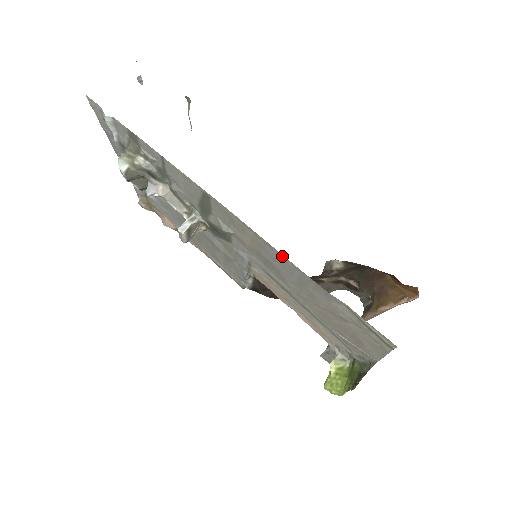
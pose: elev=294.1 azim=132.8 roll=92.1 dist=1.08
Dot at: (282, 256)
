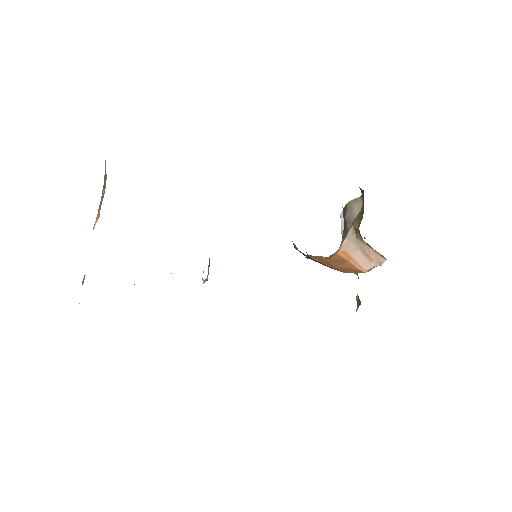
Dot at: occluded
